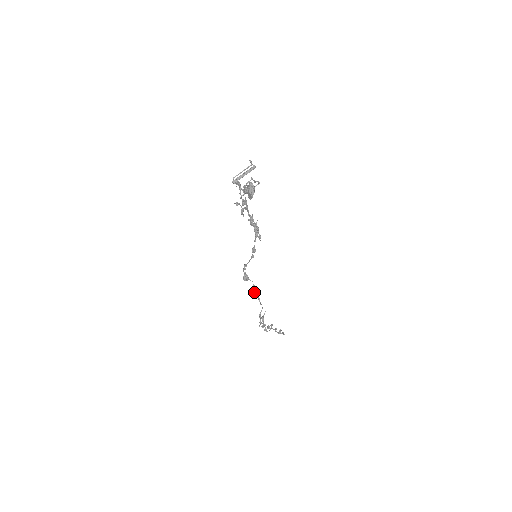
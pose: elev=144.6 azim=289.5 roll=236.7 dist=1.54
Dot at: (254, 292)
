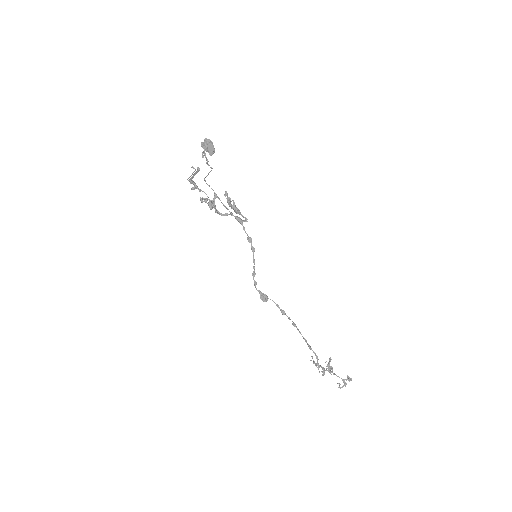
Dot at: (283, 314)
